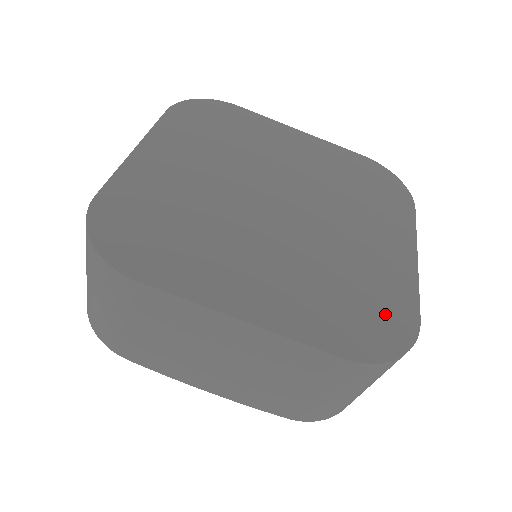
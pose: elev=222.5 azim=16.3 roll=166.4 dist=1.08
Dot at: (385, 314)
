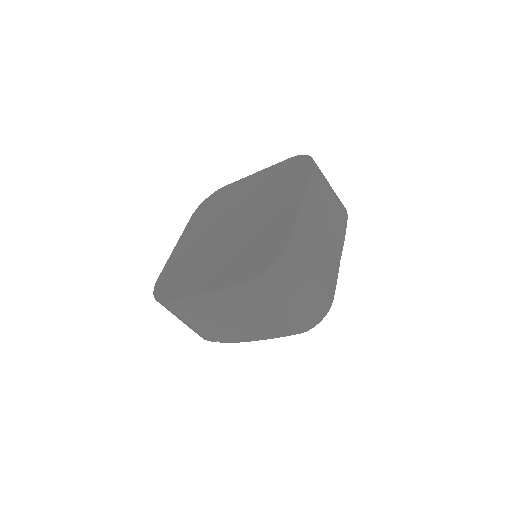
Dot at: (270, 249)
